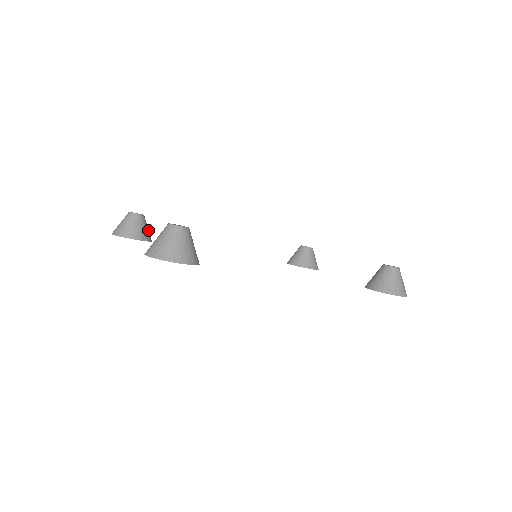
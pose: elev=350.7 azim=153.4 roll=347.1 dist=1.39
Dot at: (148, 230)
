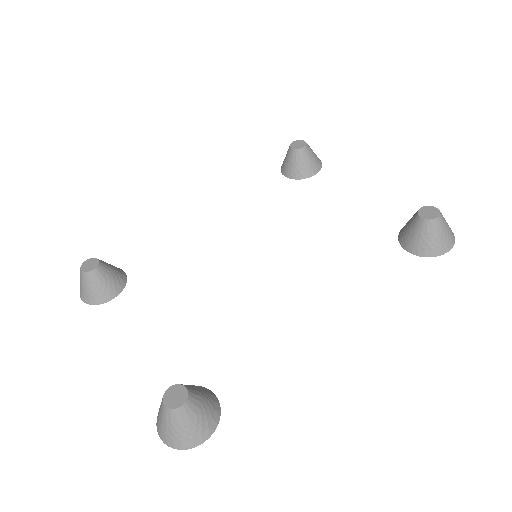
Dot at: (115, 271)
